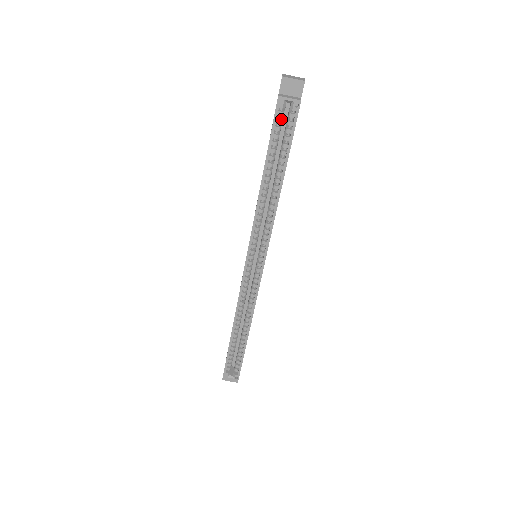
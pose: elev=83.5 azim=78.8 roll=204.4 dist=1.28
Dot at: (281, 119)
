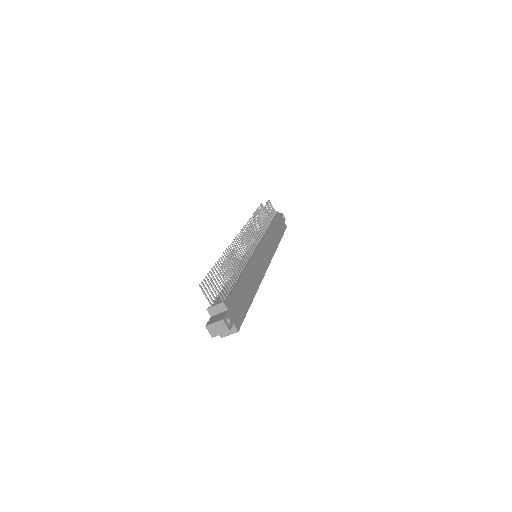
Dot at: occluded
